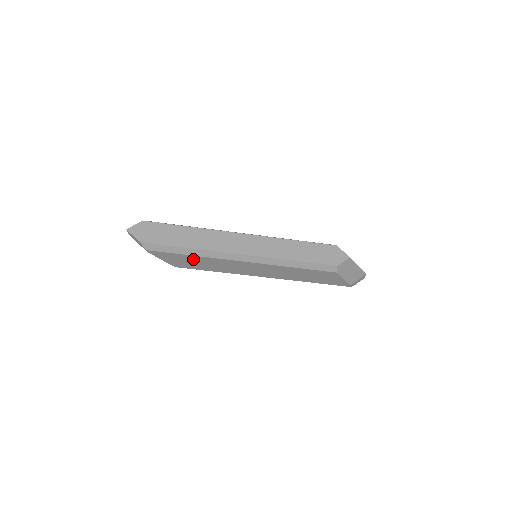
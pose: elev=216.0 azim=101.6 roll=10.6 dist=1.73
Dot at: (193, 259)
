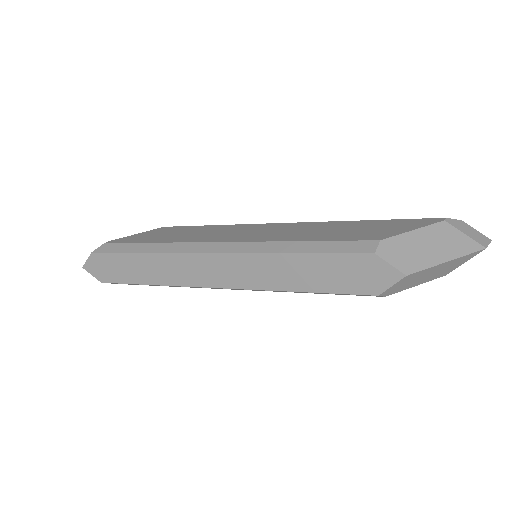
Dot at: occluded
